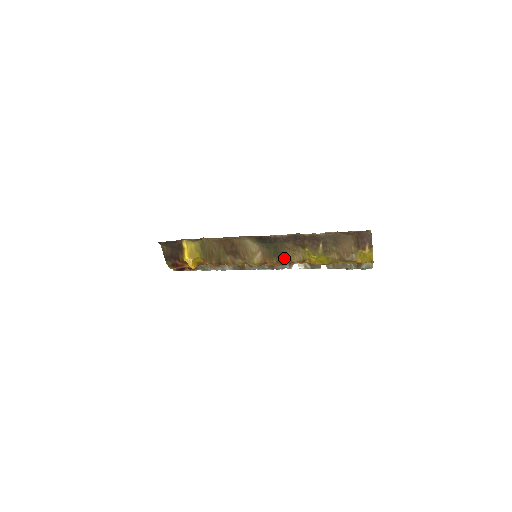
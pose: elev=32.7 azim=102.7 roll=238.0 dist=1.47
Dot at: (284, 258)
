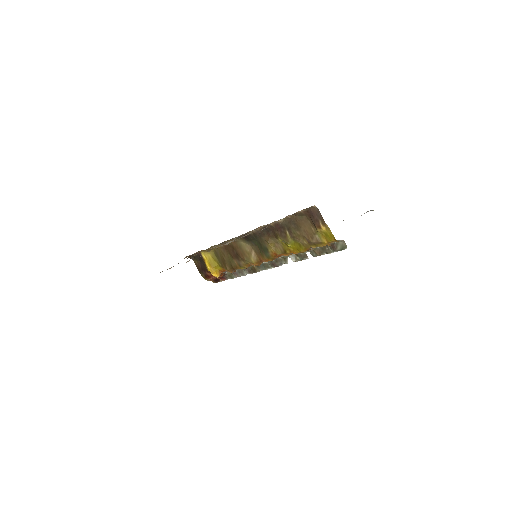
Dot at: (269, 252)
